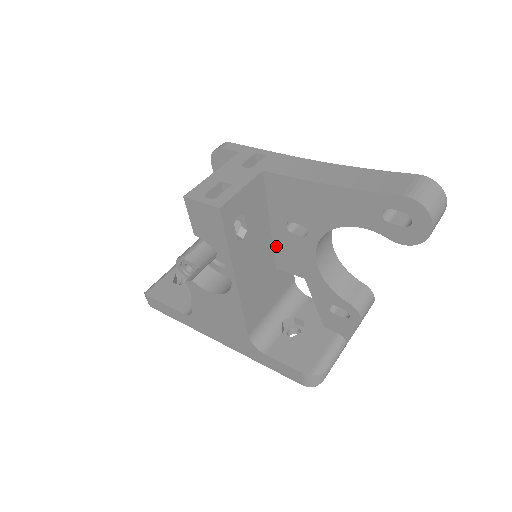
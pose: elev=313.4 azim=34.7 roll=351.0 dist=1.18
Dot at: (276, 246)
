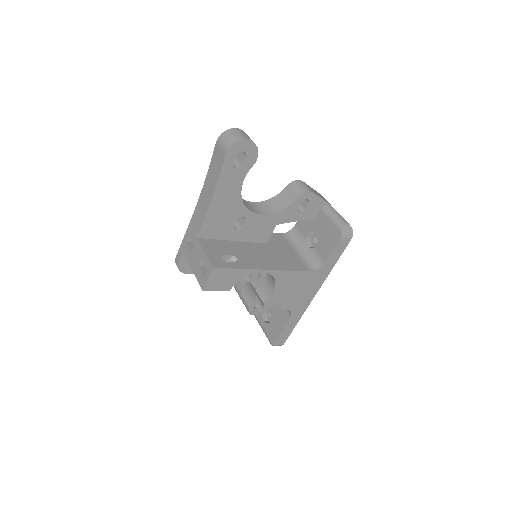
Dot at: (250, 240)
